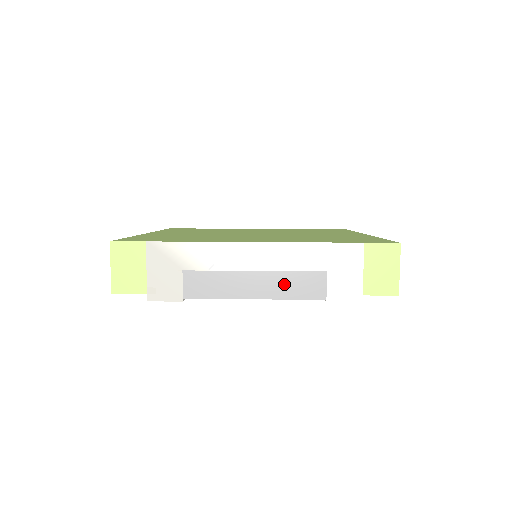
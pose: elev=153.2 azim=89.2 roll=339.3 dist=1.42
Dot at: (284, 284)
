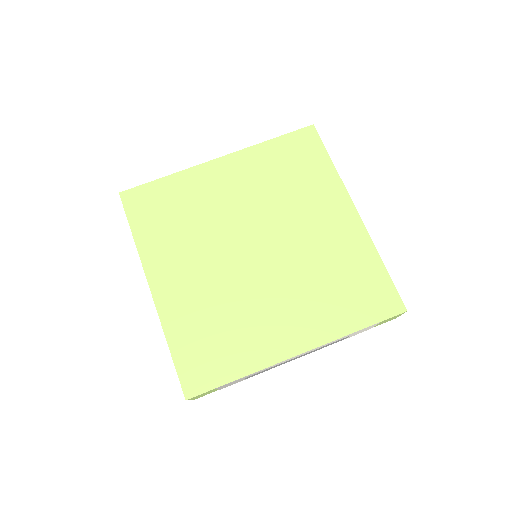
Dot at: (318, 349)
